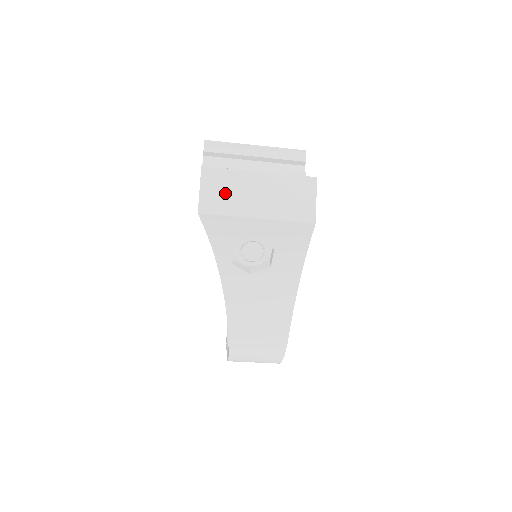
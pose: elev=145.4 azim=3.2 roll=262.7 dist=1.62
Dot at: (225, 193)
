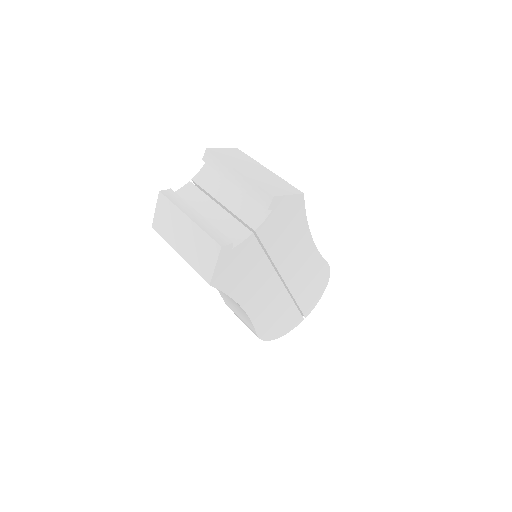
Dot at: (167, 221)
